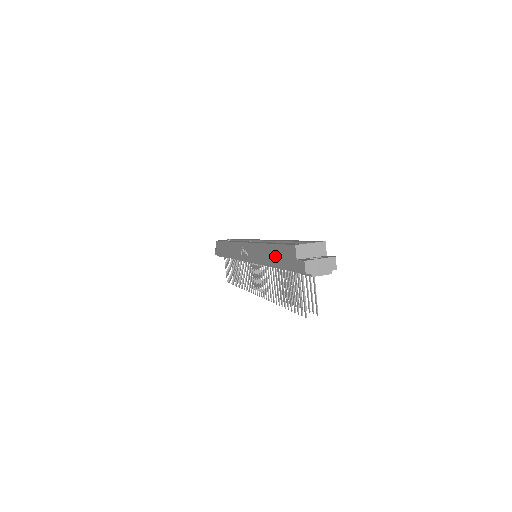
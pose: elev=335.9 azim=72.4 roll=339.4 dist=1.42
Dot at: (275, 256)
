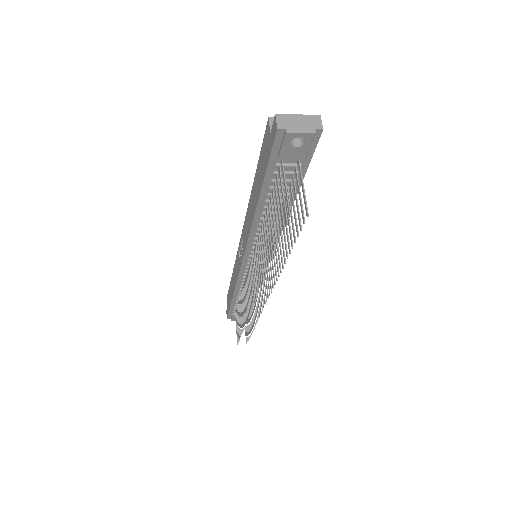
Dot at: (257, 182)
